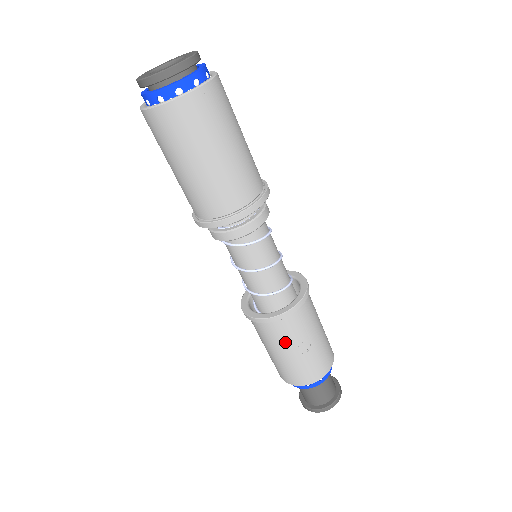
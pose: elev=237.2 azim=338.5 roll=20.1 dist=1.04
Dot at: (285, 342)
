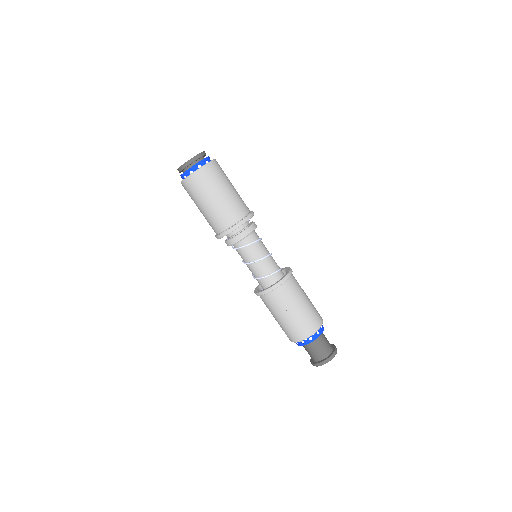
Dot at: (277, 309)
